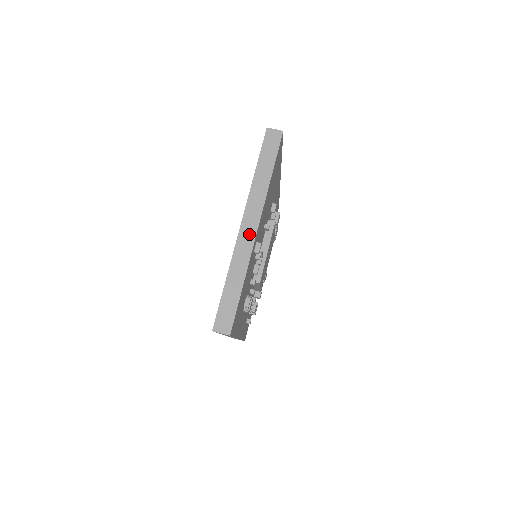
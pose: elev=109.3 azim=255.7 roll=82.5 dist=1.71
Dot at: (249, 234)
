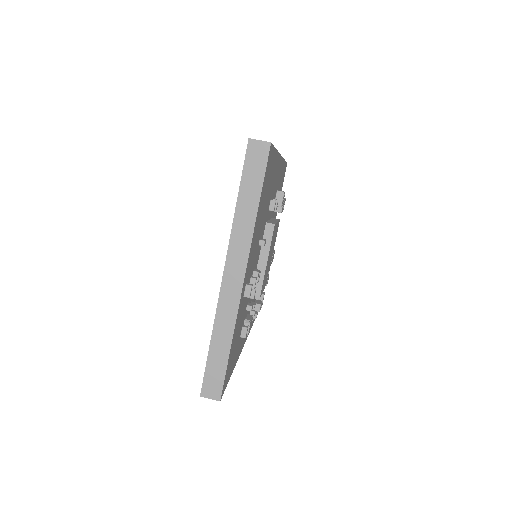
Dot at: (234, 286)
